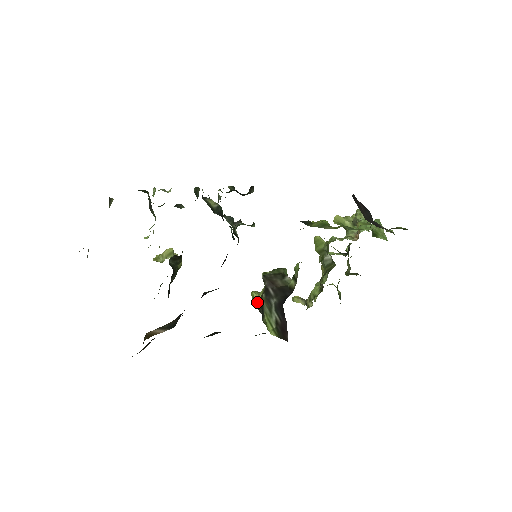
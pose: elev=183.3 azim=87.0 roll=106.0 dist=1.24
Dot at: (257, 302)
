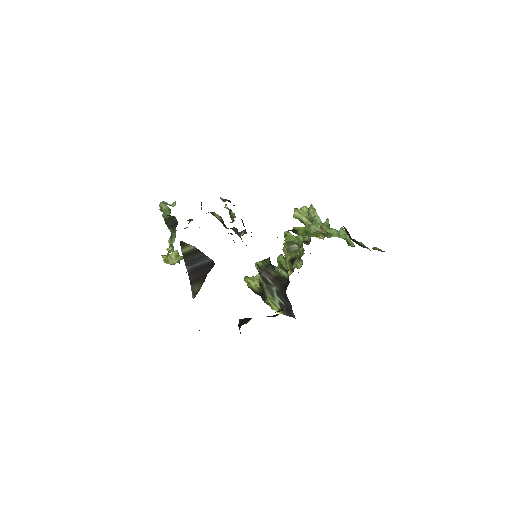
Dot at: (254, 287)
